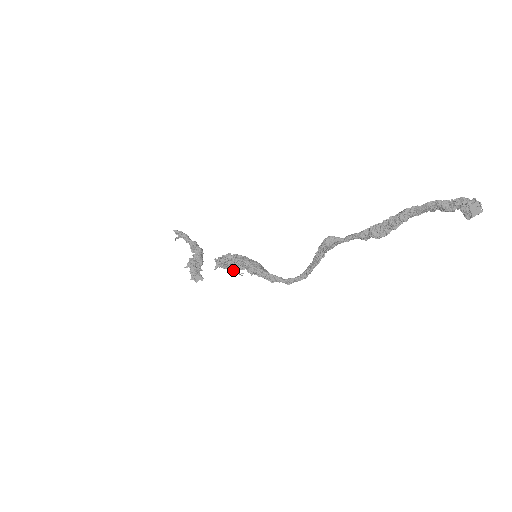
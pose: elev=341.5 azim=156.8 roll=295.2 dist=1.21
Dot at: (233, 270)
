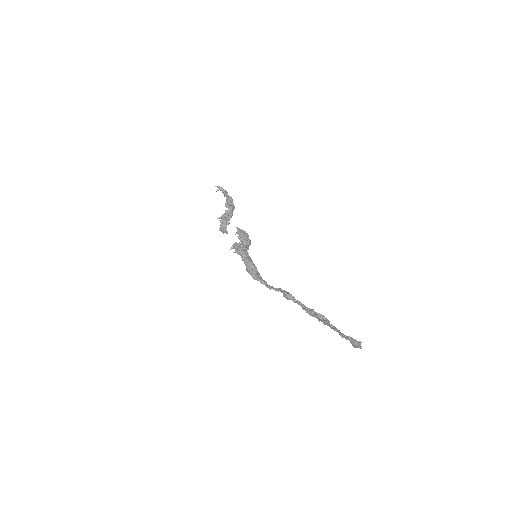
Dot at: occluded
